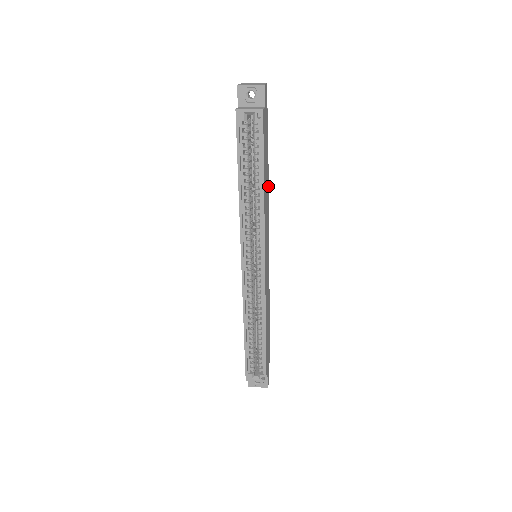
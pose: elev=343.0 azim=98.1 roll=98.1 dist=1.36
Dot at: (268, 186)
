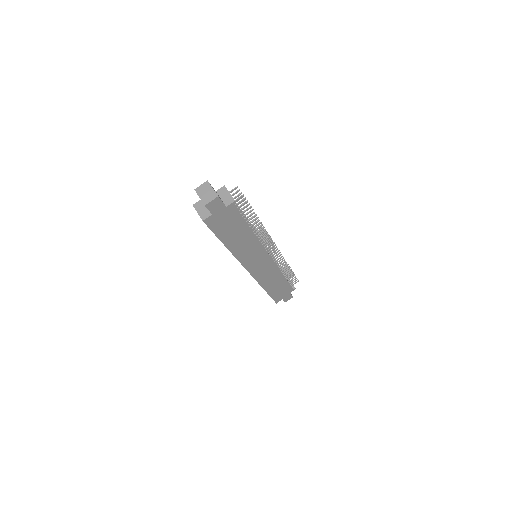
Dot at: (253, 233)
